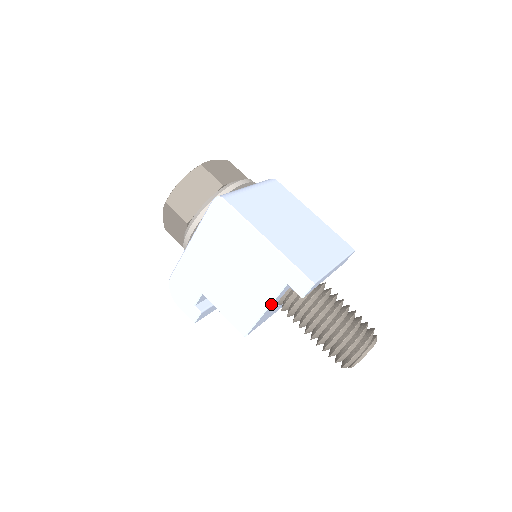
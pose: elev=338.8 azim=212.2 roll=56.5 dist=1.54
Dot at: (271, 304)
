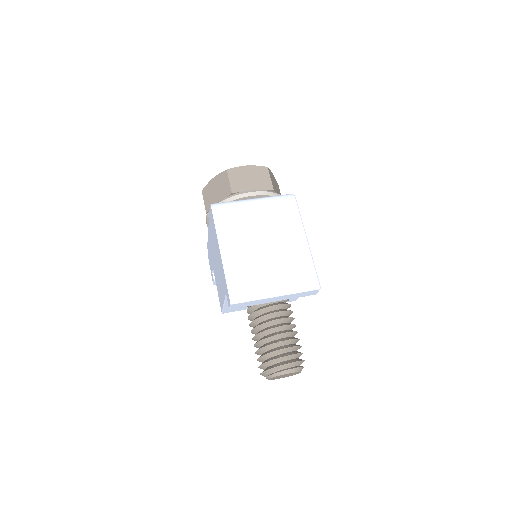
Dot at: (225, 301)
